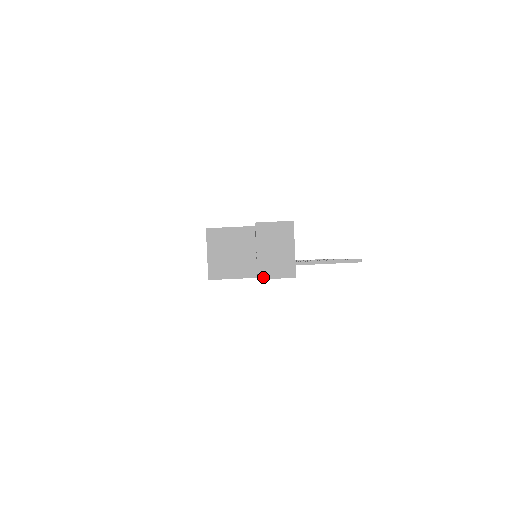
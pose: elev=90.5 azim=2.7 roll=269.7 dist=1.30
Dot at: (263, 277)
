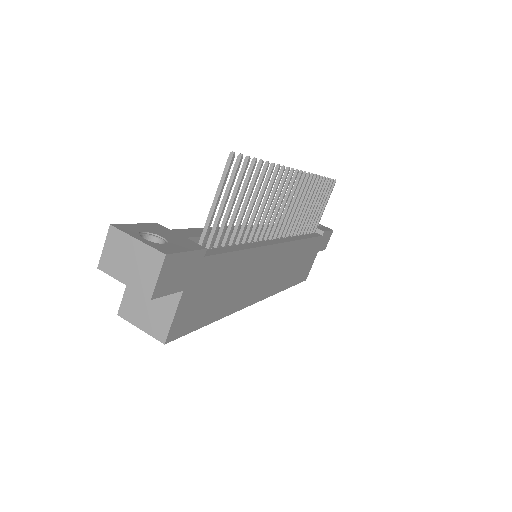
Dot at: (151, 293)
